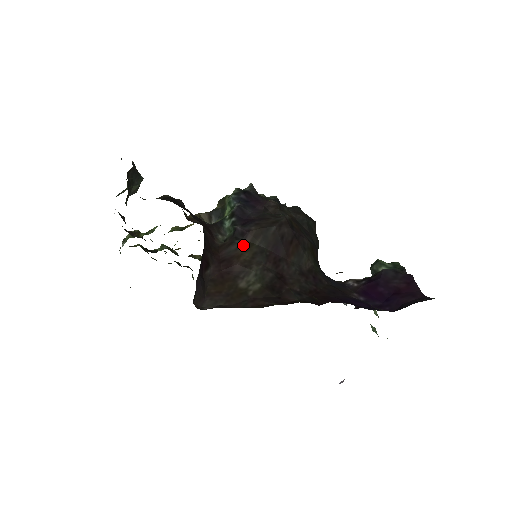
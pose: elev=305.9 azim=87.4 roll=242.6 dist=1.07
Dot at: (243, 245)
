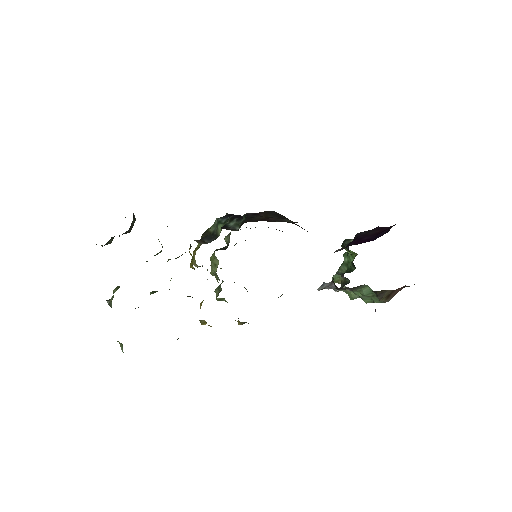
Dot at: (262, 217)
